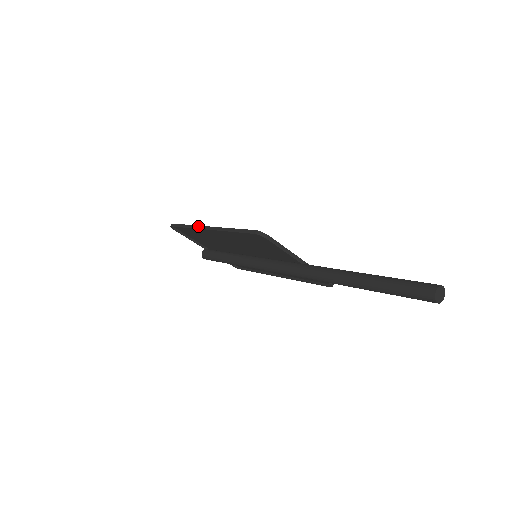
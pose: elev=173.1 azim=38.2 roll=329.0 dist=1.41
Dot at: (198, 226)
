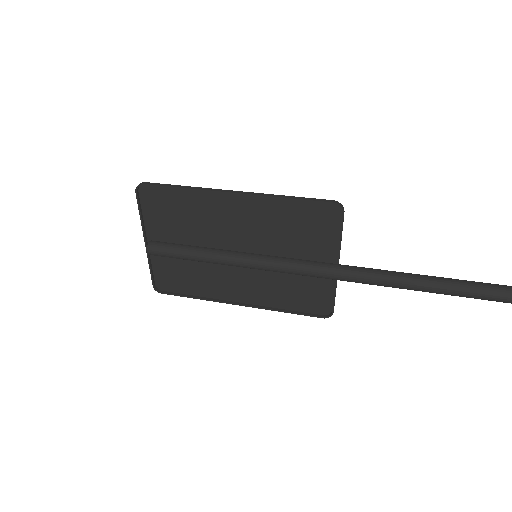
Dot at: occluded
